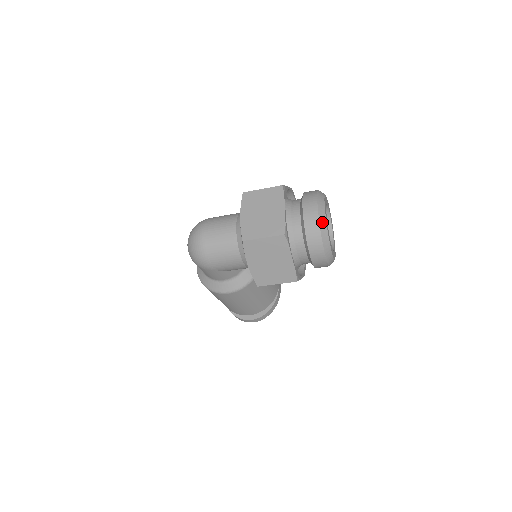
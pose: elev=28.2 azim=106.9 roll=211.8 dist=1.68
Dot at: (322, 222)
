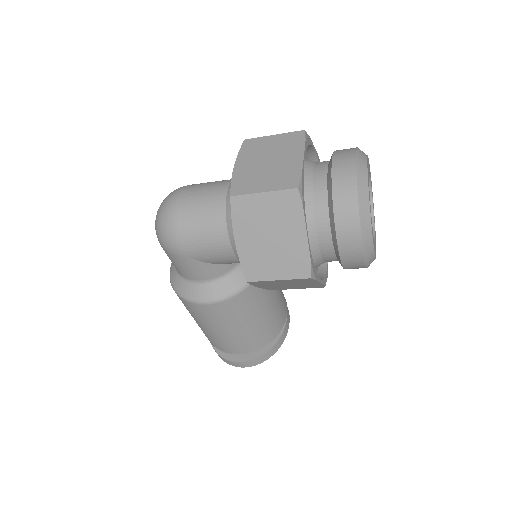
Dot at: (361, 181)
